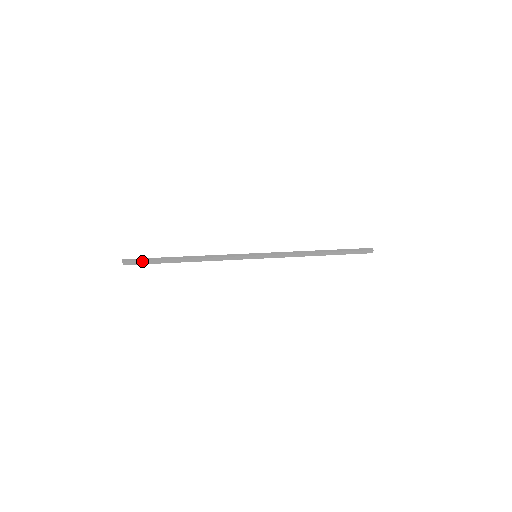
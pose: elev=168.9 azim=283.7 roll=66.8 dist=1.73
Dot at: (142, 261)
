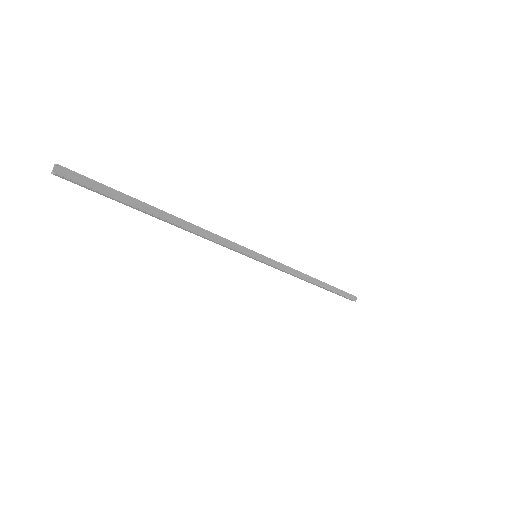
Dot at: (97, 183)
